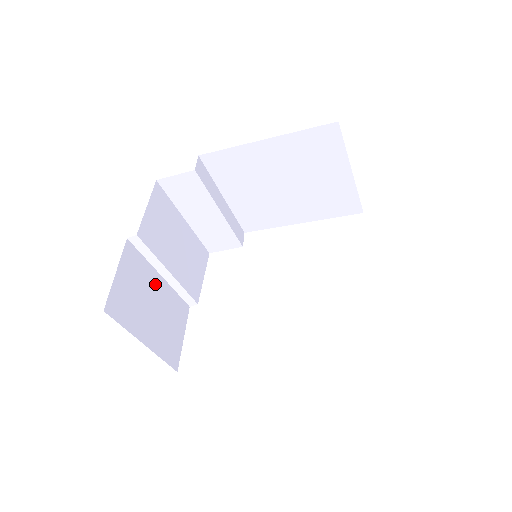
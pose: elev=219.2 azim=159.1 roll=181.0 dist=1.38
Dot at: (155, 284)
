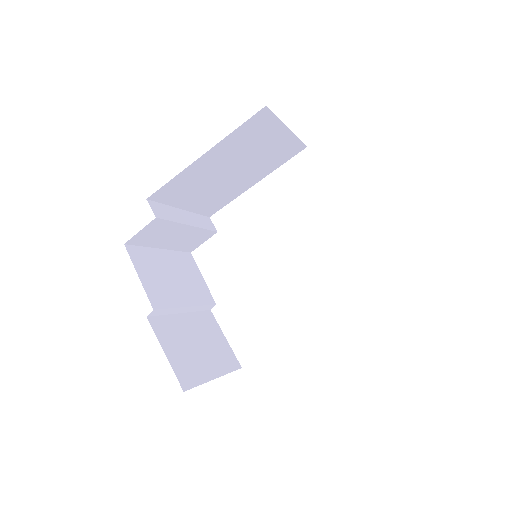
Dot at: (185, 325)
